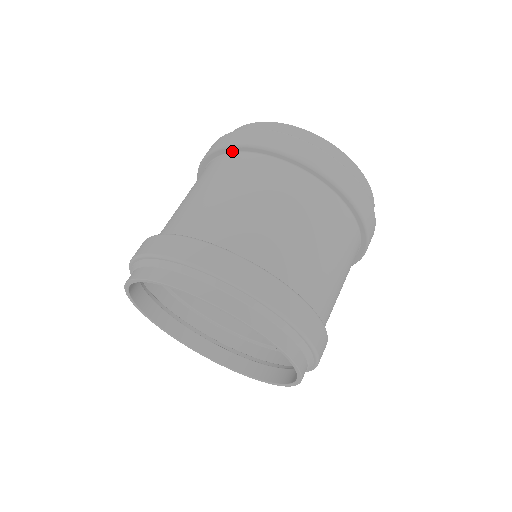
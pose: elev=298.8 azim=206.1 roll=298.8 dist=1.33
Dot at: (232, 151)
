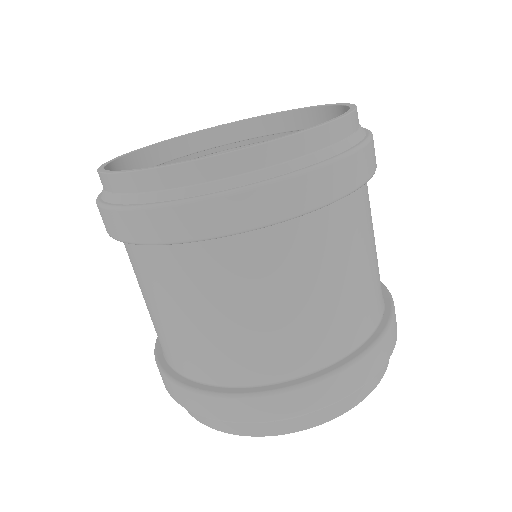
Dot at: occluded
